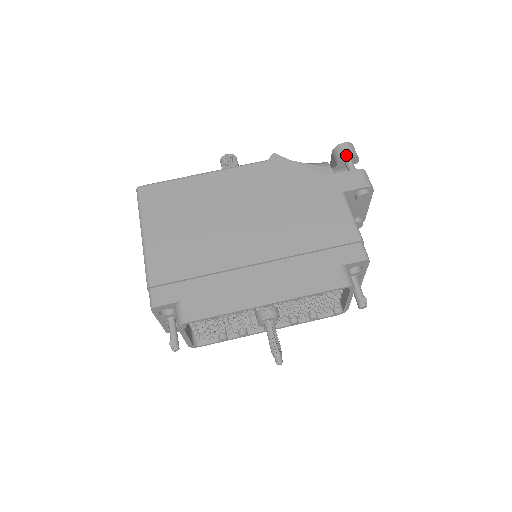
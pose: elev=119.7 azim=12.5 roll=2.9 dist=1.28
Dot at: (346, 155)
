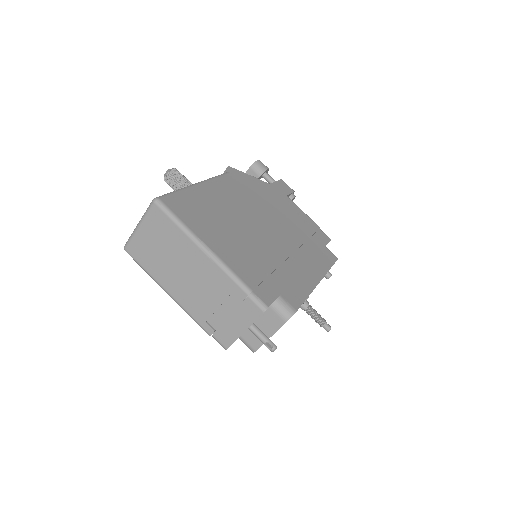
Dot at: (267, 169)
